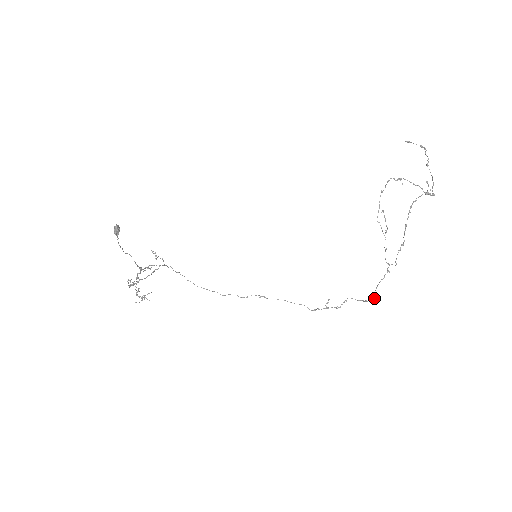
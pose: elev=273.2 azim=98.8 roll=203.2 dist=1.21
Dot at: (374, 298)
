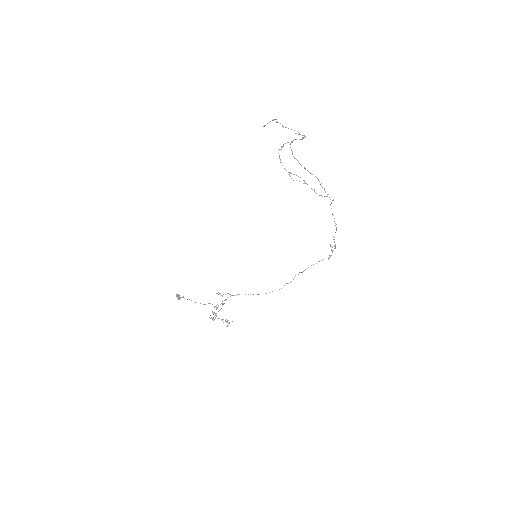
Dot at: (336, 224)
